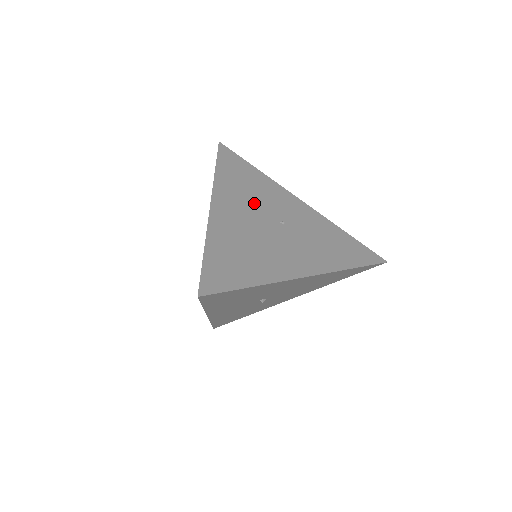
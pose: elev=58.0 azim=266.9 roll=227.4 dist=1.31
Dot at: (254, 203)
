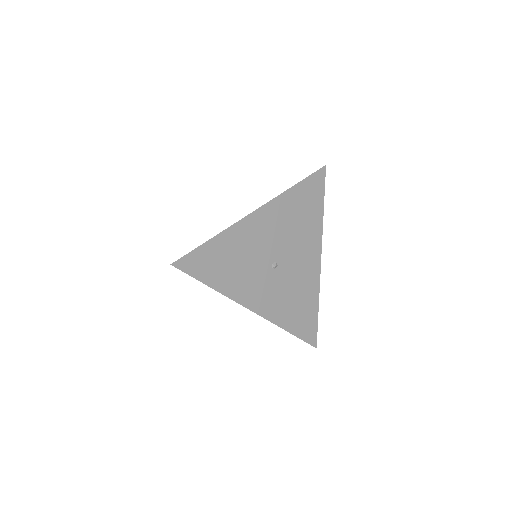
Dot at: occluded
